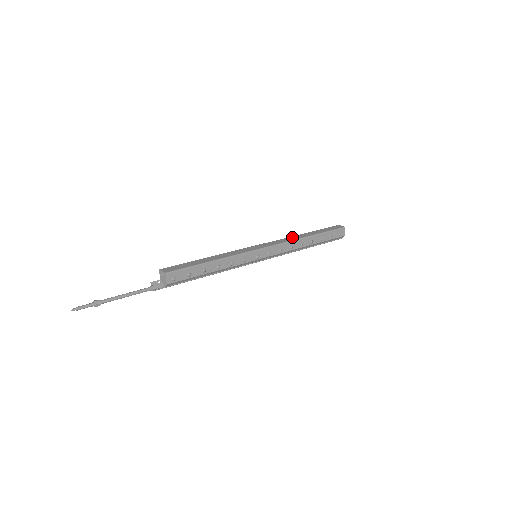
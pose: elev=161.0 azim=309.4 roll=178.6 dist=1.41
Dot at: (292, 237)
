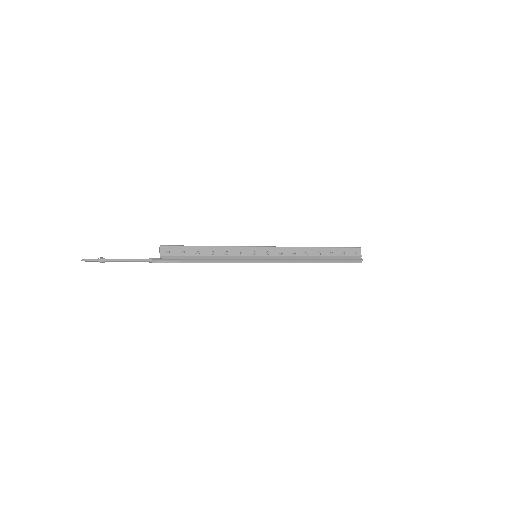
Dot at: occluded
